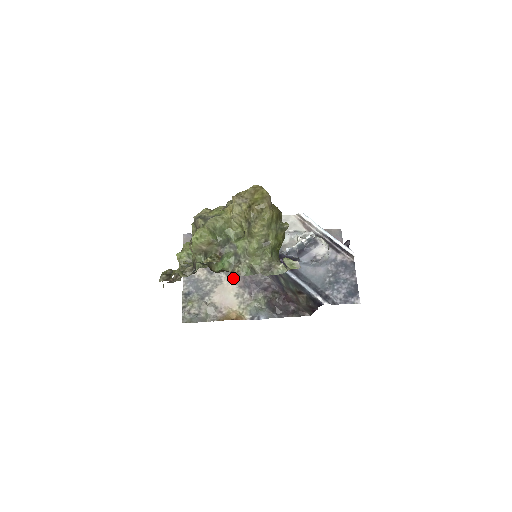
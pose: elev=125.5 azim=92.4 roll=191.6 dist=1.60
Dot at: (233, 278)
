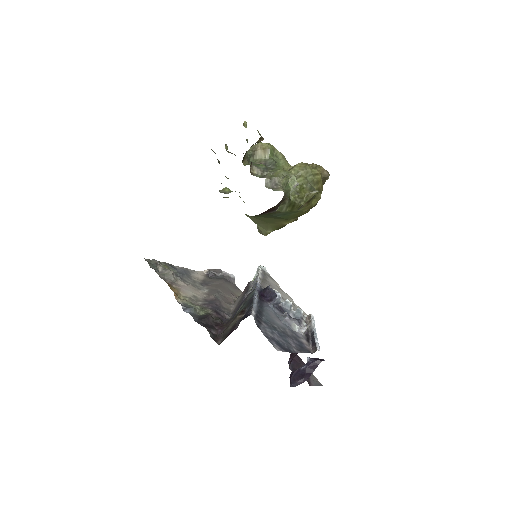
Dot at: (209, 295)
